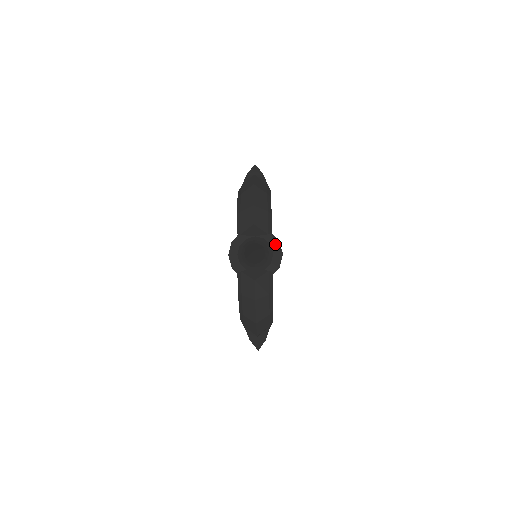
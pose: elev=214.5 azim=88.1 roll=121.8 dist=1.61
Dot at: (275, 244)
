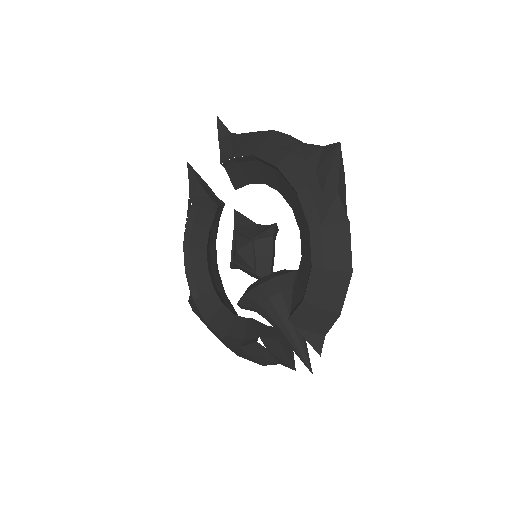
Dot at: occluded
